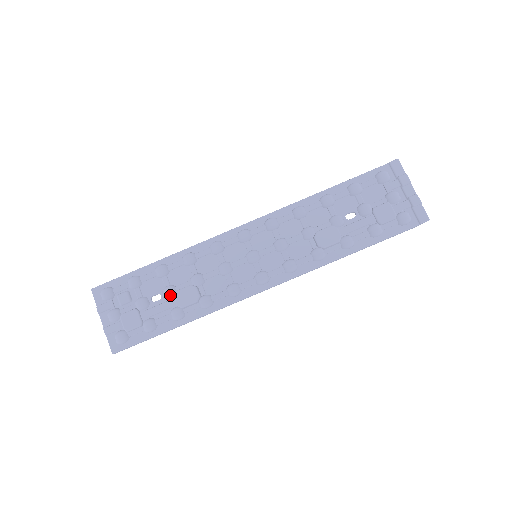
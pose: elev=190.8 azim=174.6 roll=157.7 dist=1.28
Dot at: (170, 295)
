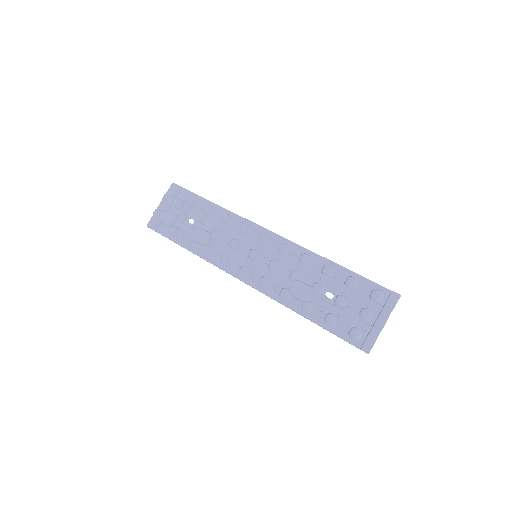
Dot at: (196, 227)
